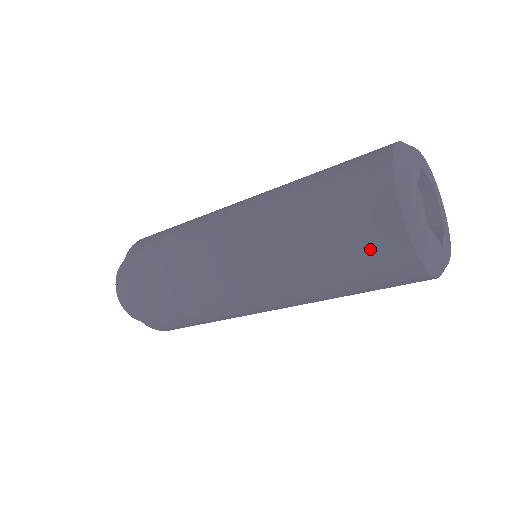
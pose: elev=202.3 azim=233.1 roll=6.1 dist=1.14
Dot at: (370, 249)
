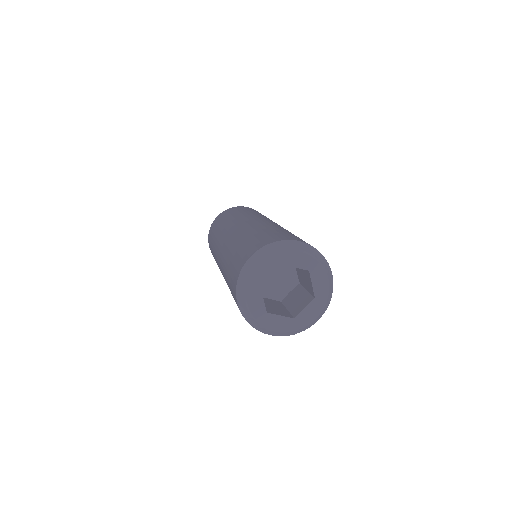
Dot at: occluded
